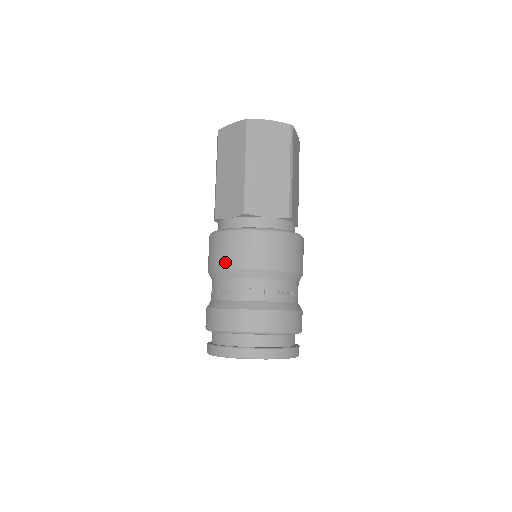
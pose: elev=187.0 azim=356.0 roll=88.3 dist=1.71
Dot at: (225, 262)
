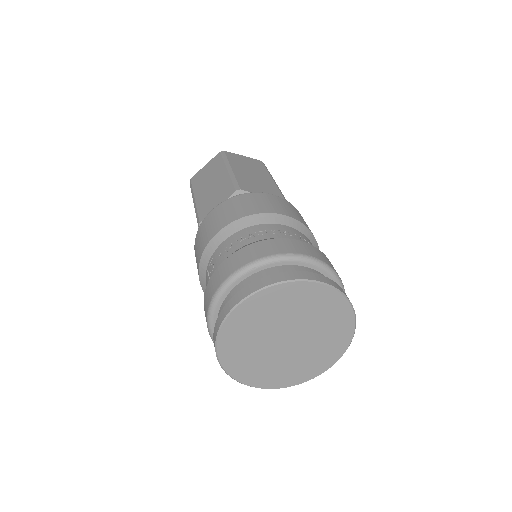
Dot at: (224, 221)
